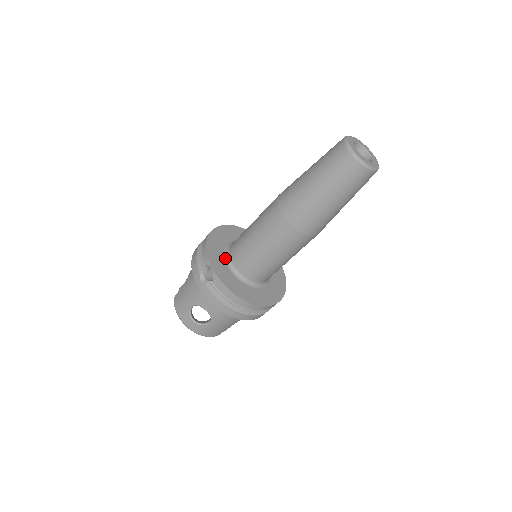
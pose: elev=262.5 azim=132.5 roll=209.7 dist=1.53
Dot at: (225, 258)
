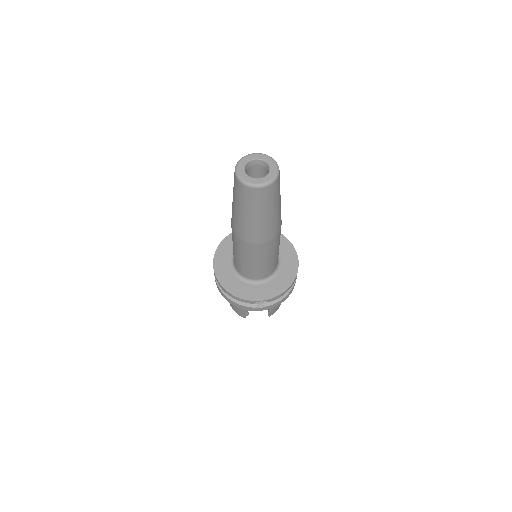
Dot at: occluded
